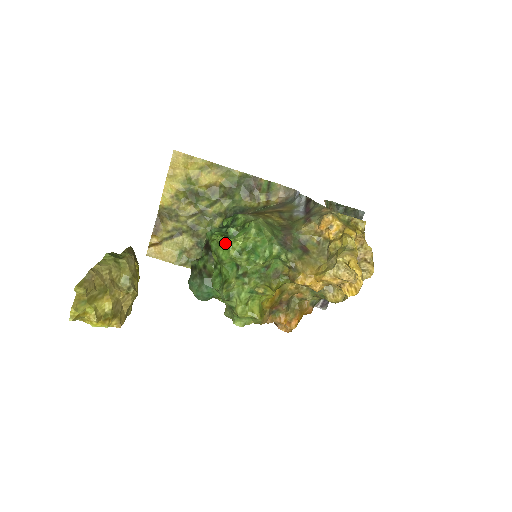
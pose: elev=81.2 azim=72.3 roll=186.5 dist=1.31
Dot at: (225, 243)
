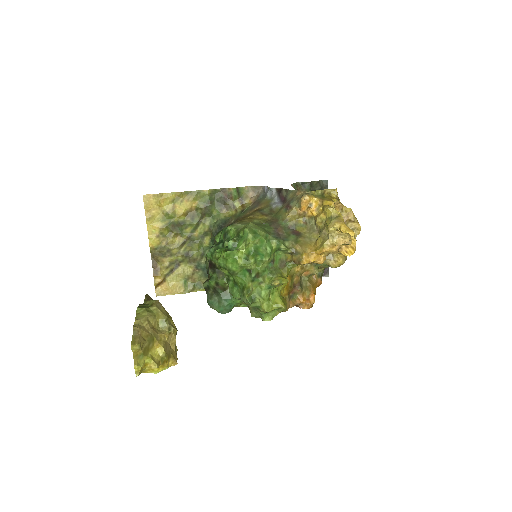
Dot at: (231, 256)
